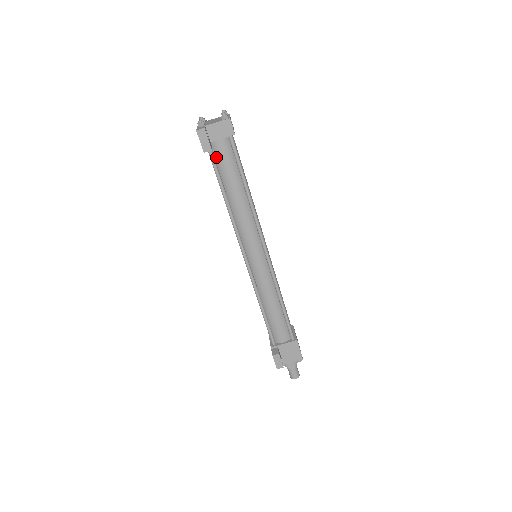
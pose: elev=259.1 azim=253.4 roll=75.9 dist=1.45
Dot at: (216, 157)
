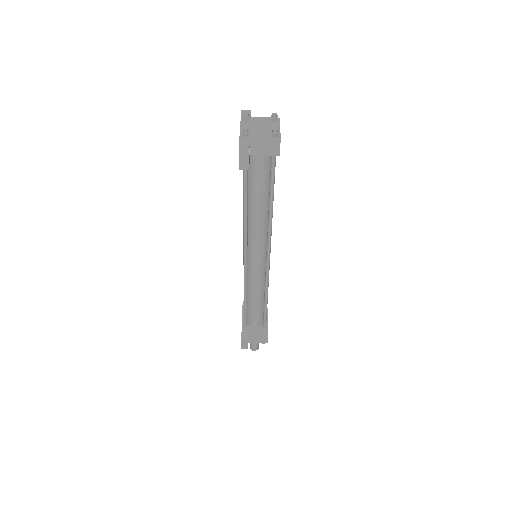
Dot at: (250, 168)
